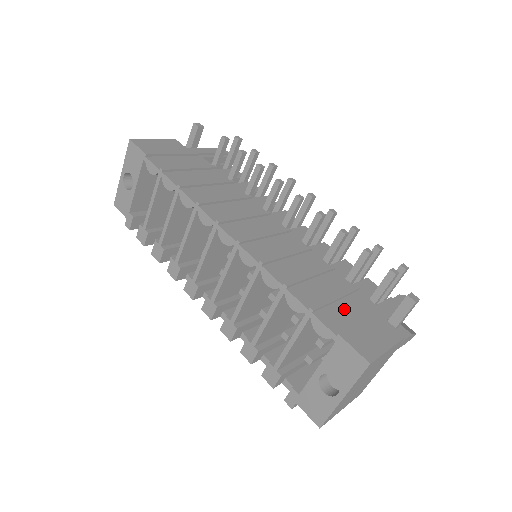
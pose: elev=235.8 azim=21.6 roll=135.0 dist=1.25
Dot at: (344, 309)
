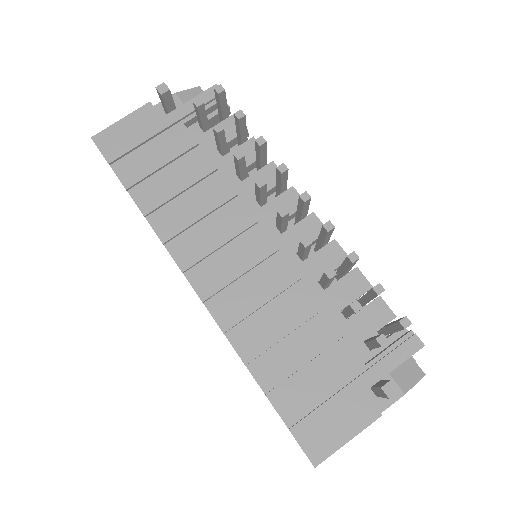
Dot at: (313, 382)
